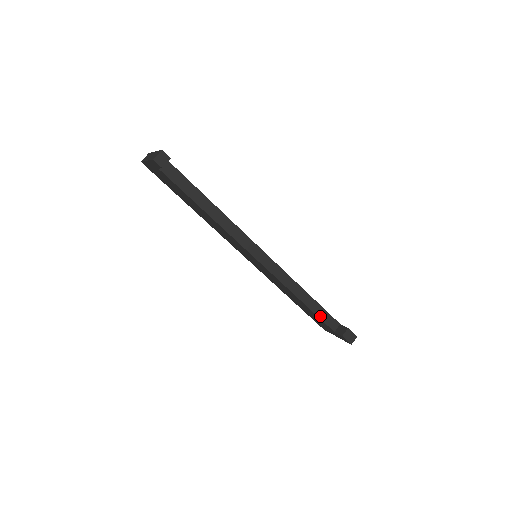
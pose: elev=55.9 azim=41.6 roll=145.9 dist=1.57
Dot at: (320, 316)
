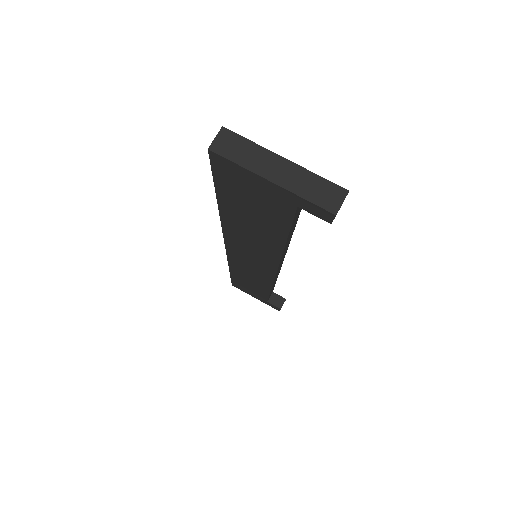
Dot at: occluded
